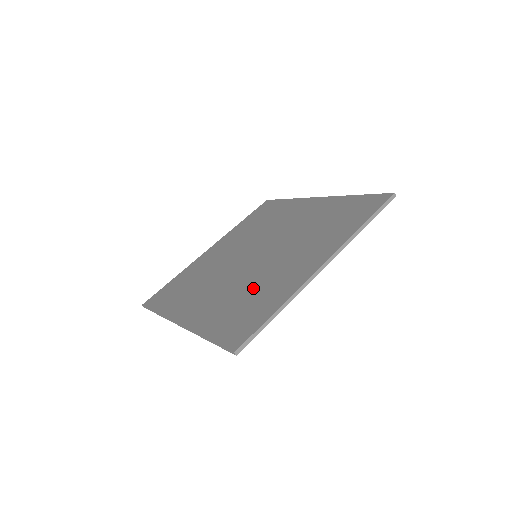
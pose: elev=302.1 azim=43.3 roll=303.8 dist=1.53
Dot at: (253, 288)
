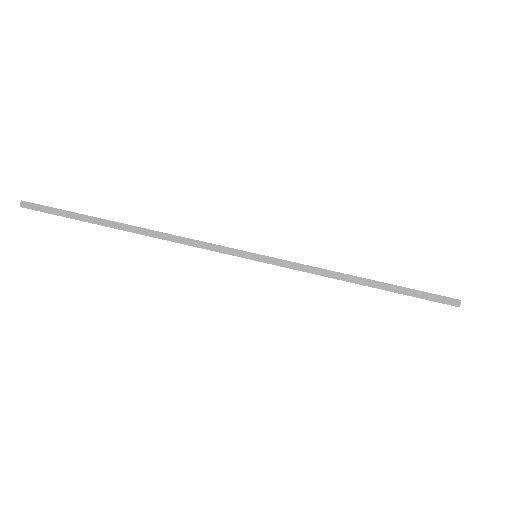
Dot at: occluded
